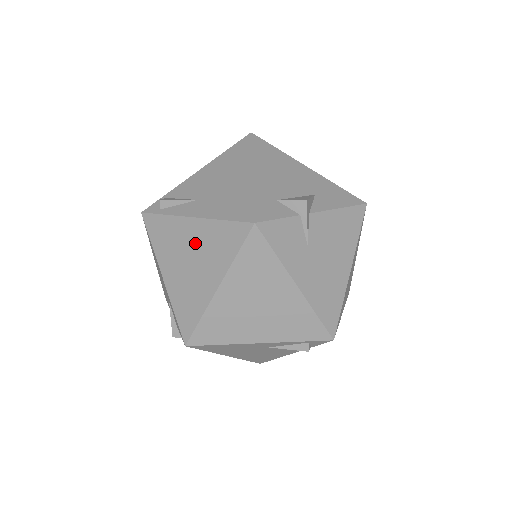
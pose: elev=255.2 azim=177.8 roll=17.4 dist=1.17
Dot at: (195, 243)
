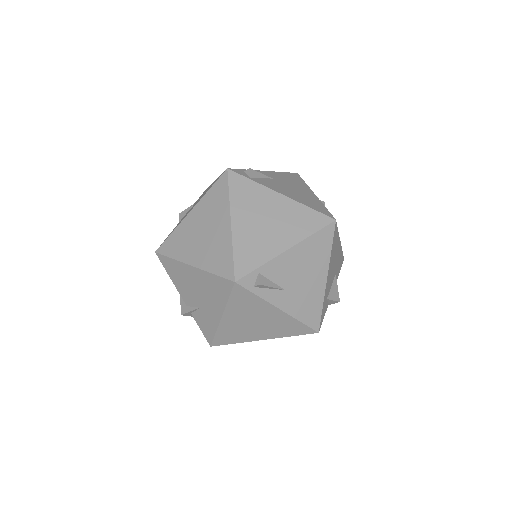
Dot at: (268, 319)
